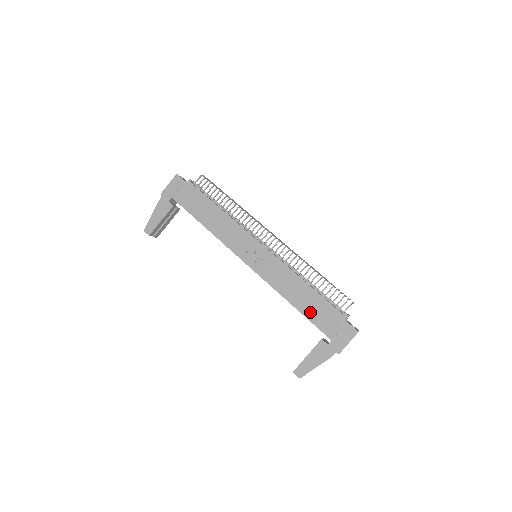
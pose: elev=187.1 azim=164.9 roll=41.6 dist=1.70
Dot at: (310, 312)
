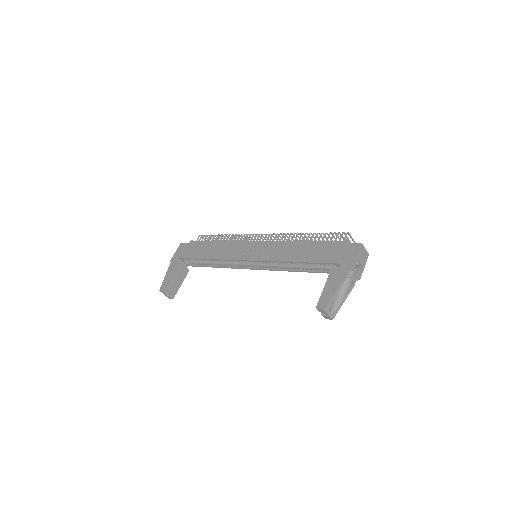
Dot at: (313, 257)
